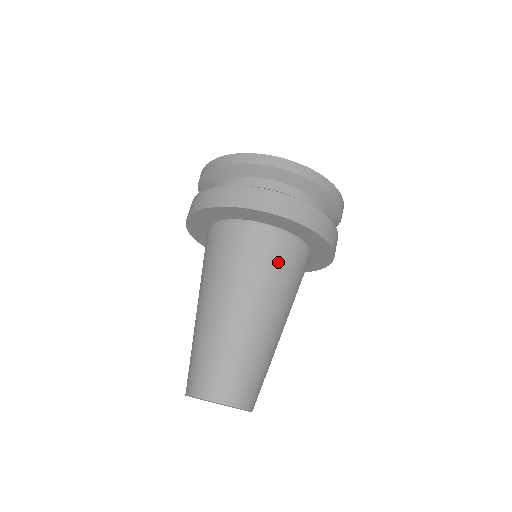
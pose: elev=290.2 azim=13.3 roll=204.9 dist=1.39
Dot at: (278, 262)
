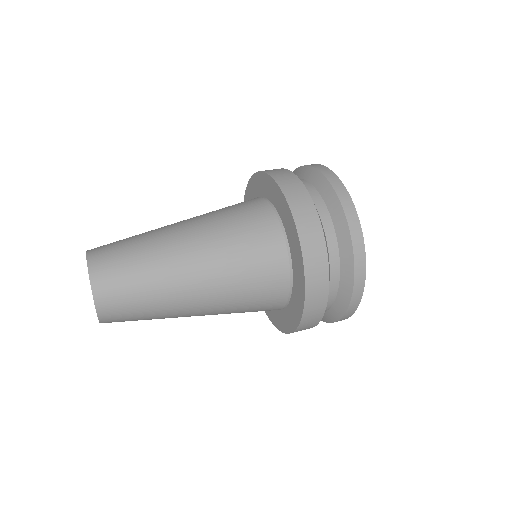
Dot at: (236, 208)
